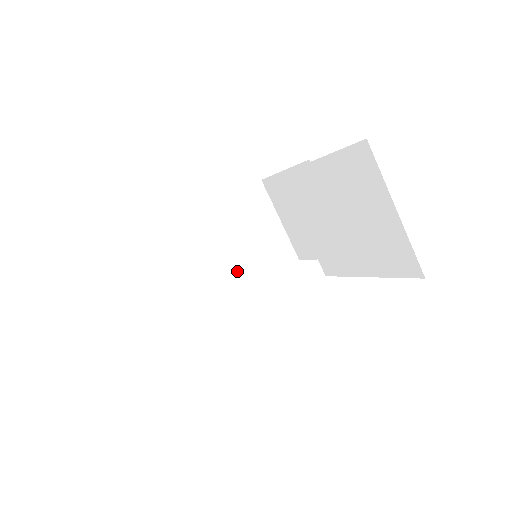
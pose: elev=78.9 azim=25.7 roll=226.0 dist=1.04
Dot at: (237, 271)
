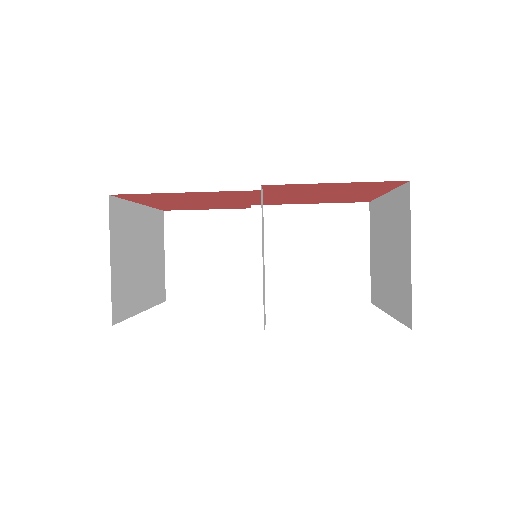
Dot at: (144, 283)
